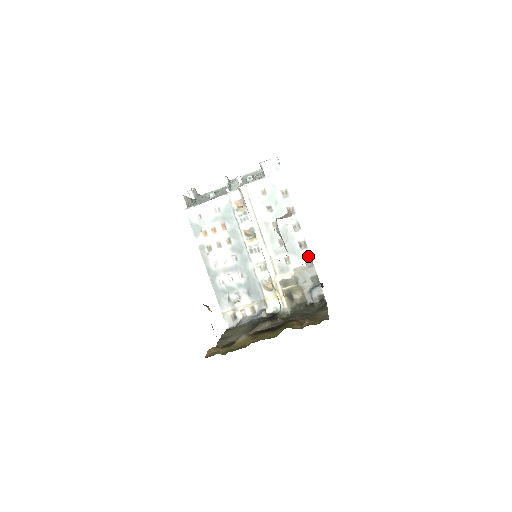
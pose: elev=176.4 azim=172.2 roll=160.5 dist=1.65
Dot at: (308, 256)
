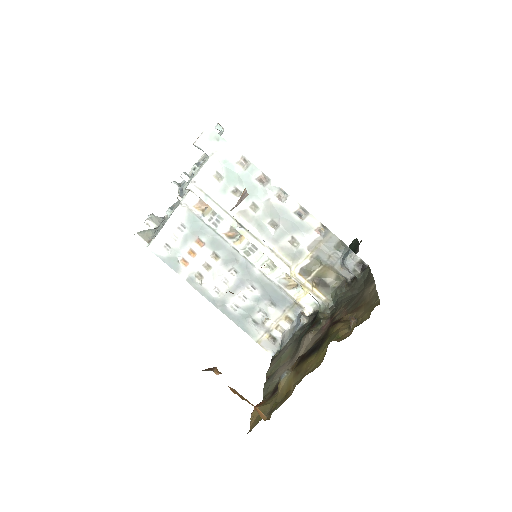
Dot at: (316, 223)
